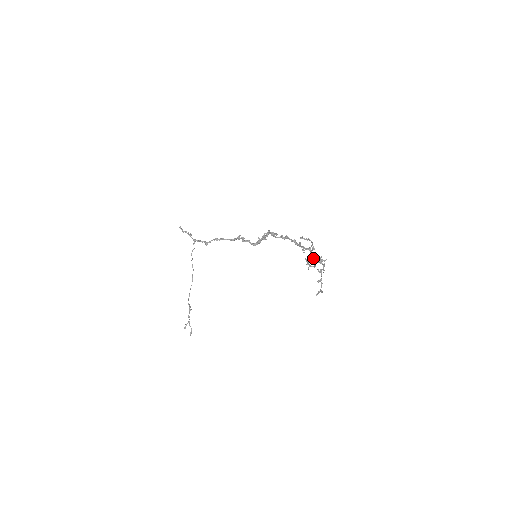
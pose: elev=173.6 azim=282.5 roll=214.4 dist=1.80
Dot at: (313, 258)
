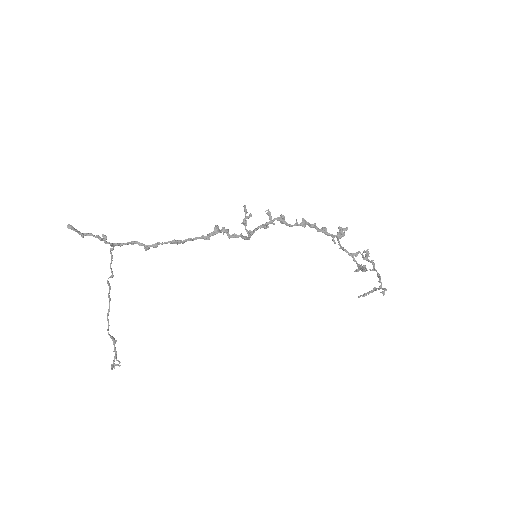
Dot at: occluded
